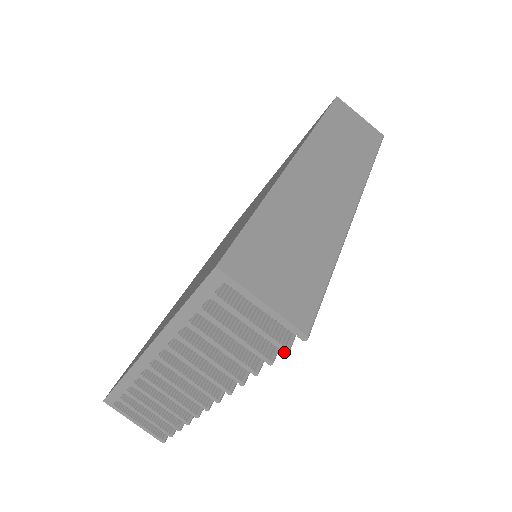
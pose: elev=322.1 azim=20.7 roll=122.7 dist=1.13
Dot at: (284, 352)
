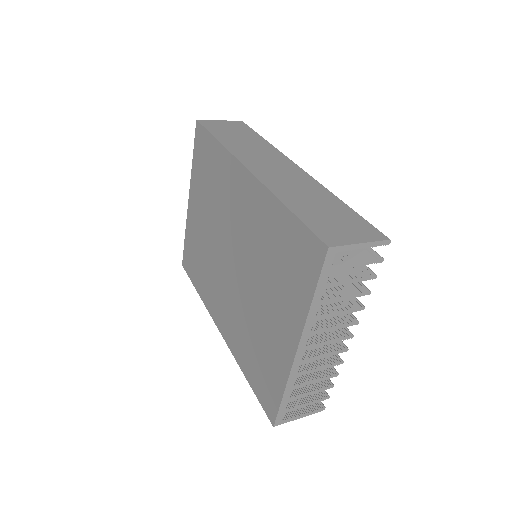
Dot at: (381, 262)
